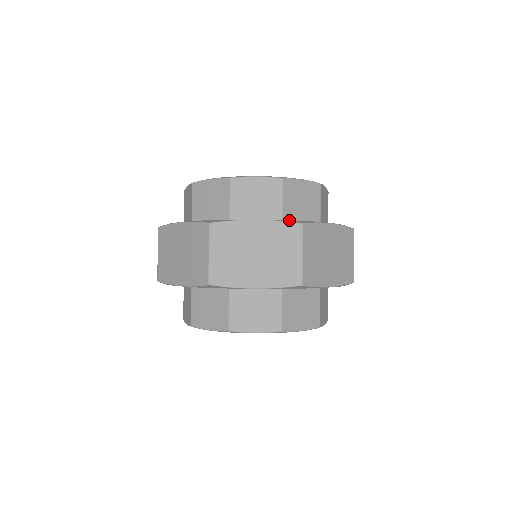
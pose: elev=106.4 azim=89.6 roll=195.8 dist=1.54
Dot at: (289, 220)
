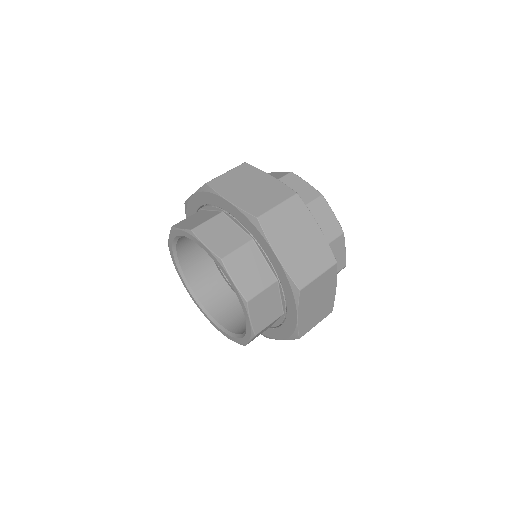
Dot at: (331, 252)
